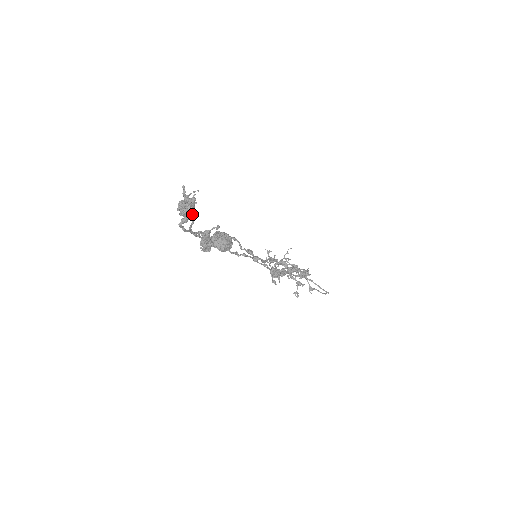
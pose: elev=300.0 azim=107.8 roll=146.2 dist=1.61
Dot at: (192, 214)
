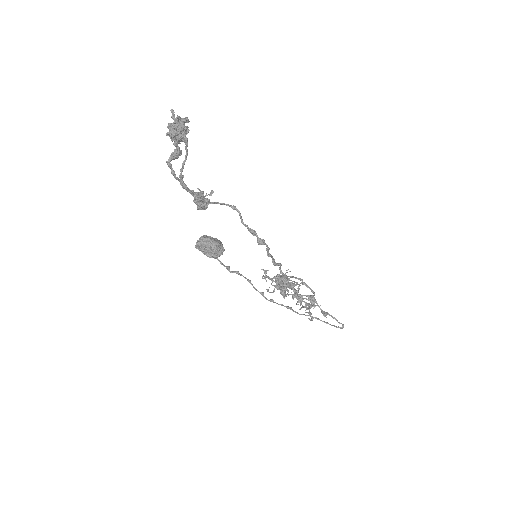
Dot at: (186, 137)
